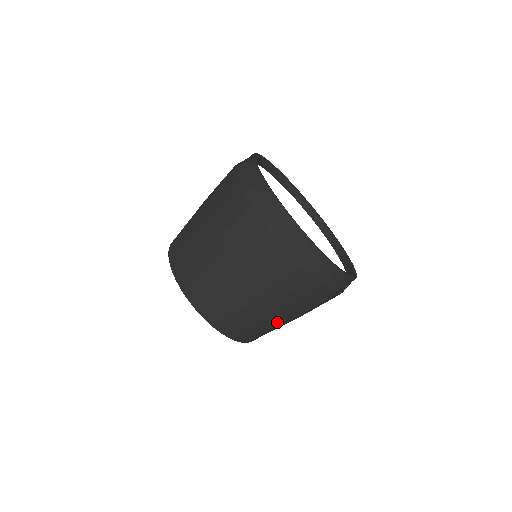
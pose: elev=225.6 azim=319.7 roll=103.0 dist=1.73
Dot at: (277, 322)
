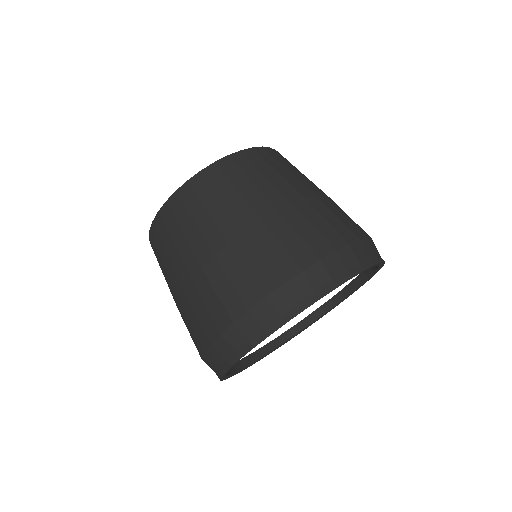
Dot at: occluded
